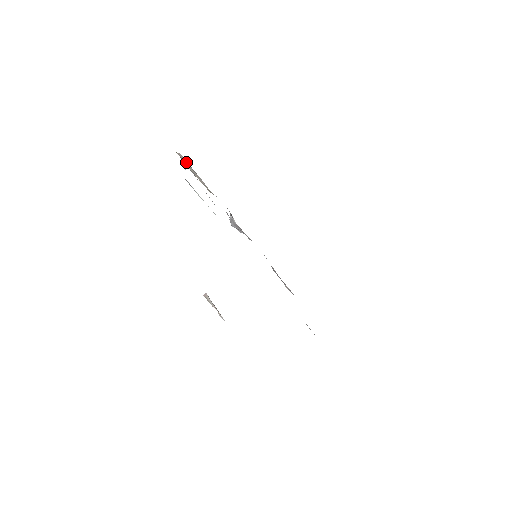
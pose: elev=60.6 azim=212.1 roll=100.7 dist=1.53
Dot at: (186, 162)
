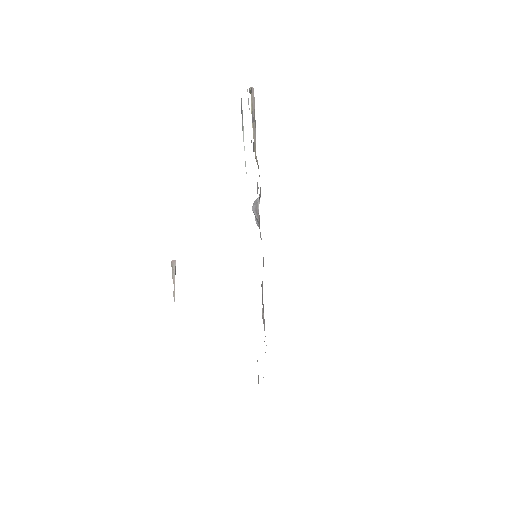
Dot at: (253, 103)
